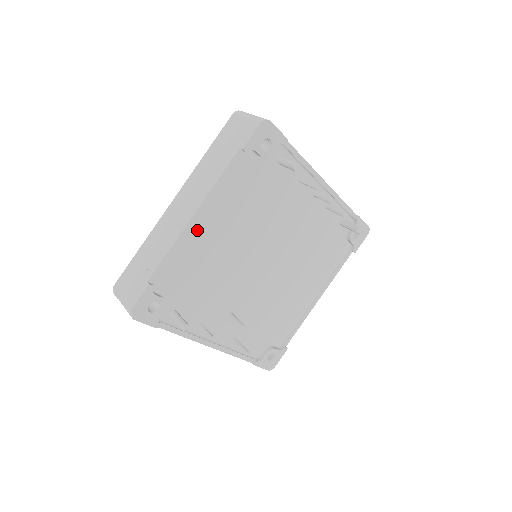
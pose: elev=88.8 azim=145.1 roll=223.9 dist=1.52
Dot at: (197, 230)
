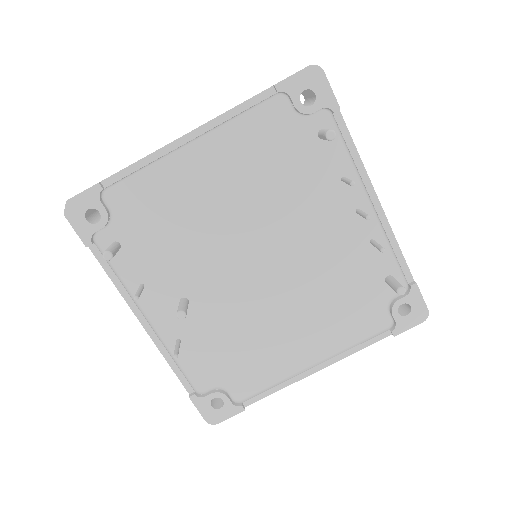
Dot at: (184, 158)
